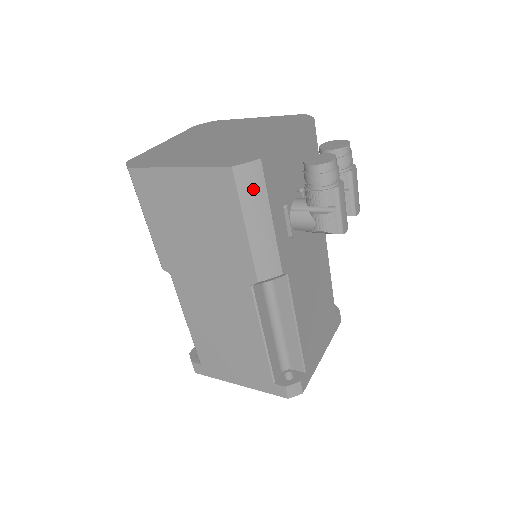
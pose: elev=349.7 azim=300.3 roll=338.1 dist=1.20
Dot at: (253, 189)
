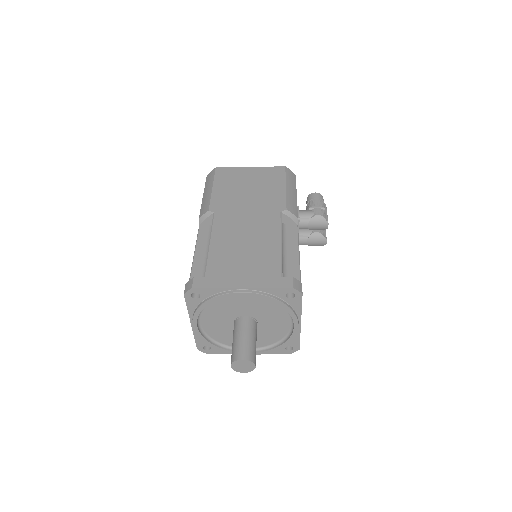
Dot at: (291, 179)
